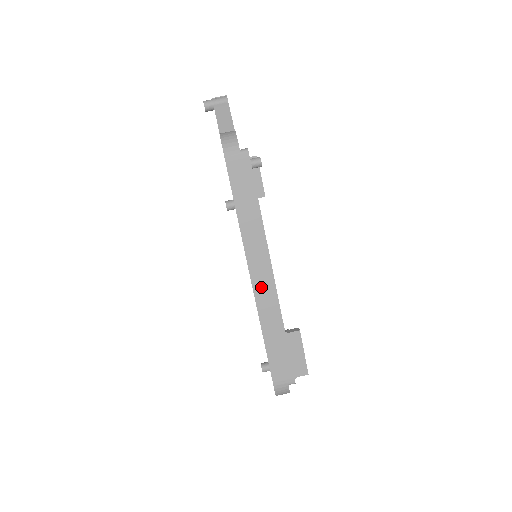
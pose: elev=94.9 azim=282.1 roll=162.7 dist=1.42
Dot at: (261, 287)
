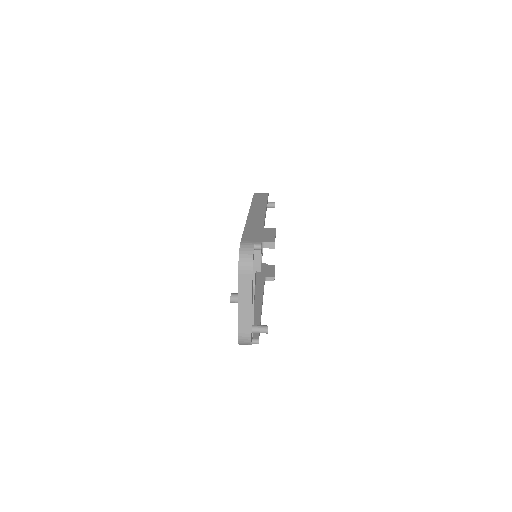
Dot at: (254, 216)
